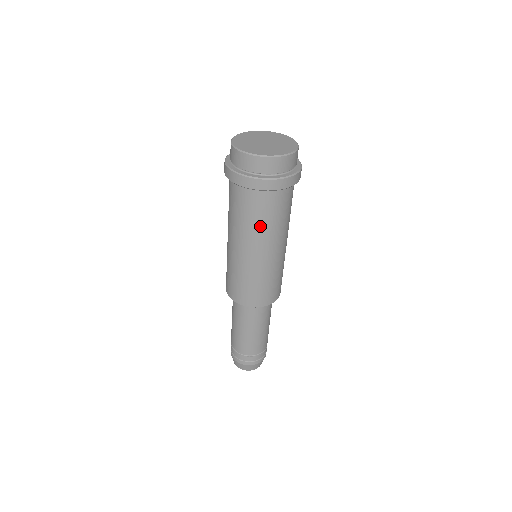
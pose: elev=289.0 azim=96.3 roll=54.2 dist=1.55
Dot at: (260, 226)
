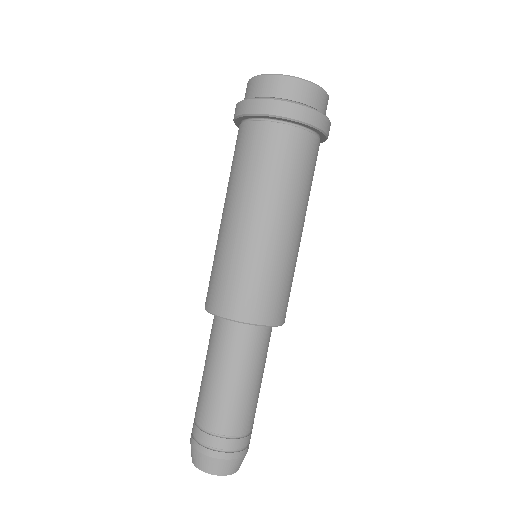
Dot at: (275, 177)
